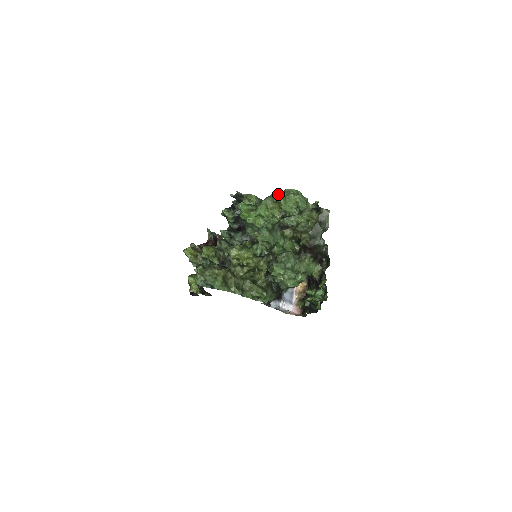
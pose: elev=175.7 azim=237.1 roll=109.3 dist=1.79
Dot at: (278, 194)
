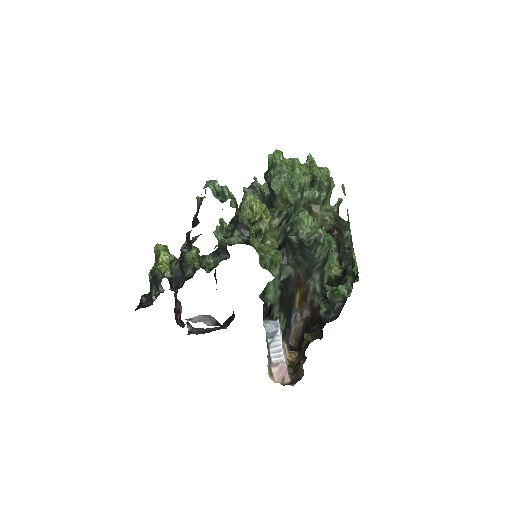
Dot at: (312, 157)
